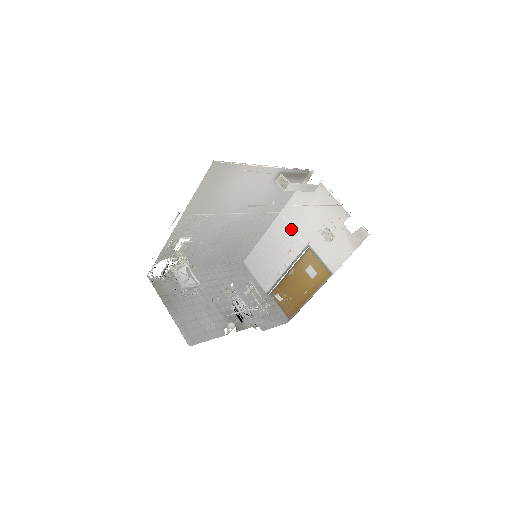
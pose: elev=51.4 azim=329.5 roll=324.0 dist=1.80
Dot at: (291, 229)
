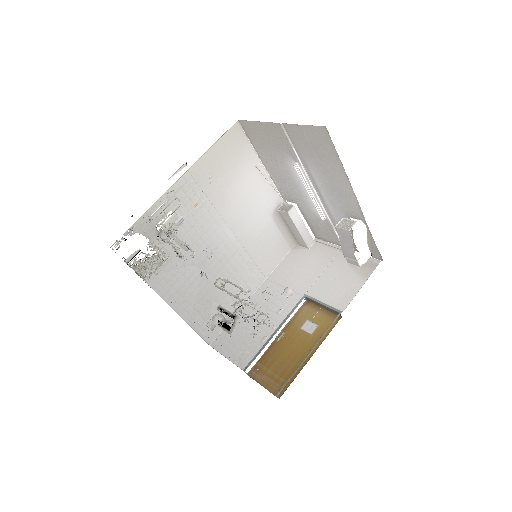
Dot at: (281, 288)
